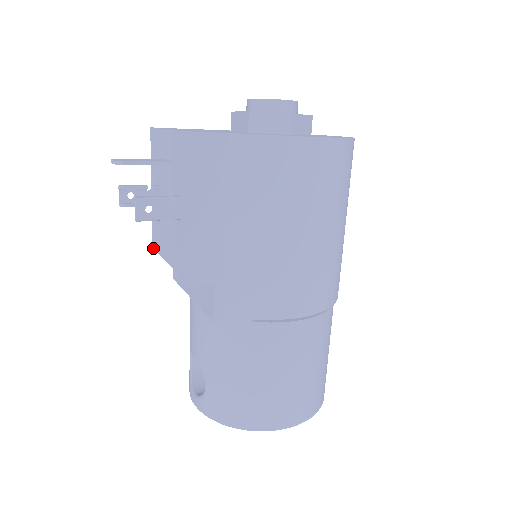
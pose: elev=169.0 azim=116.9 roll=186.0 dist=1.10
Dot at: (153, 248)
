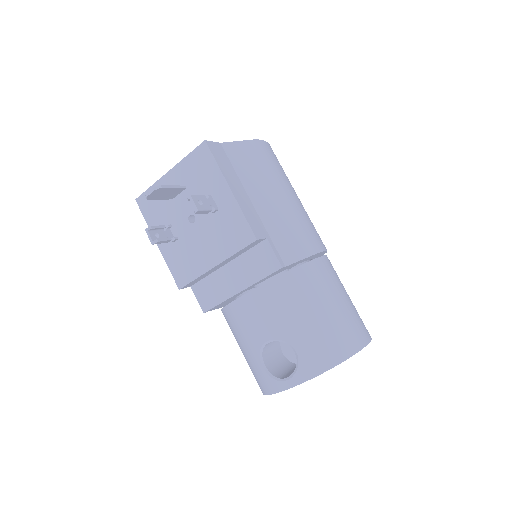
Dot at: (181, 288)
